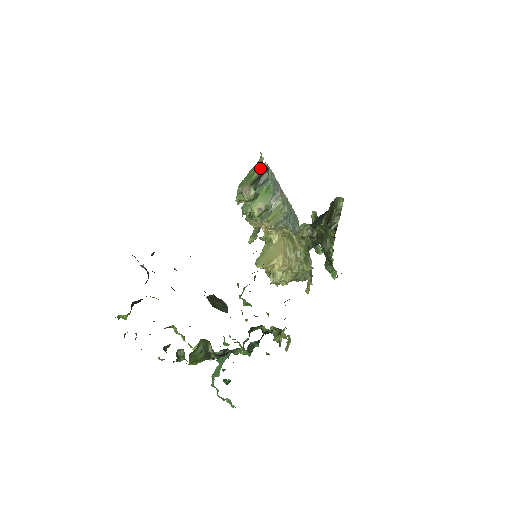
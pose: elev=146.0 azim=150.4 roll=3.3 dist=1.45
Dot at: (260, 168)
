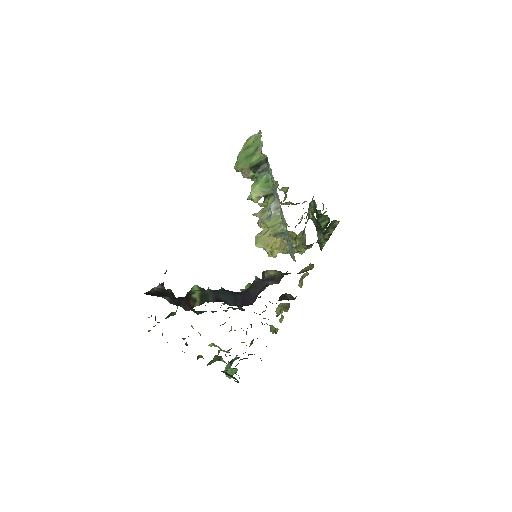
Dot at: (259, 154)
